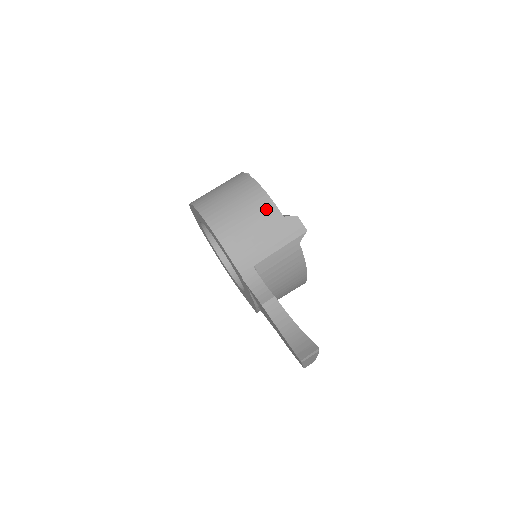
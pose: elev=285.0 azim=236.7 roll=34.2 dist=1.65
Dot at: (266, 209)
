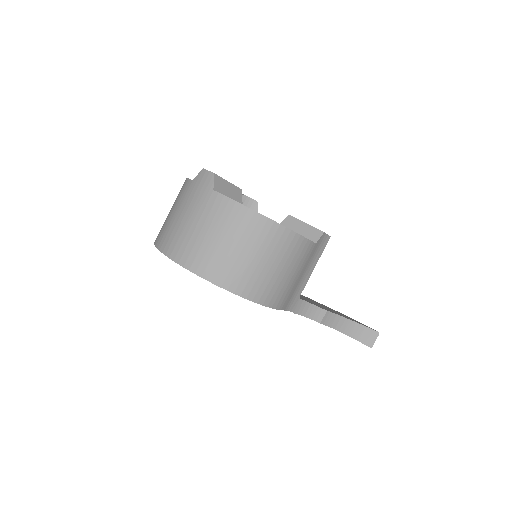
Dot at: (304, 251)
